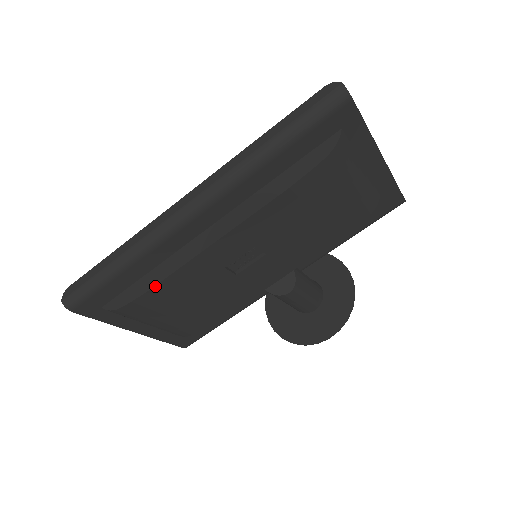
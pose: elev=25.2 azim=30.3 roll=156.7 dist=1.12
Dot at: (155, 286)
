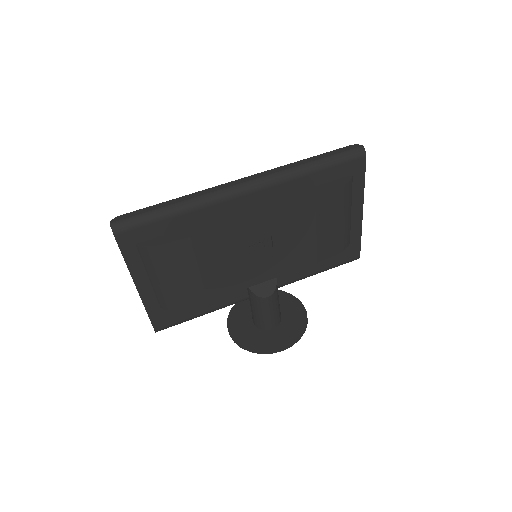
Dot at: (195, 235)
